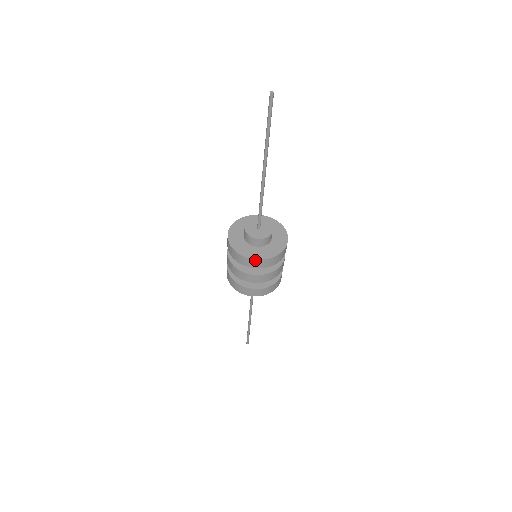
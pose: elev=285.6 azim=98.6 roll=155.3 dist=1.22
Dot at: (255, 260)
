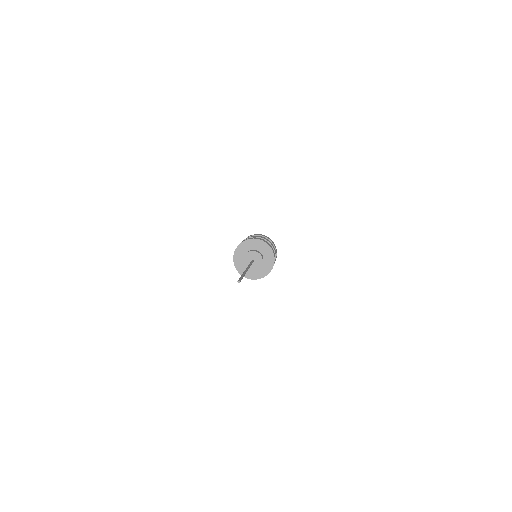
Dot at: occluded
